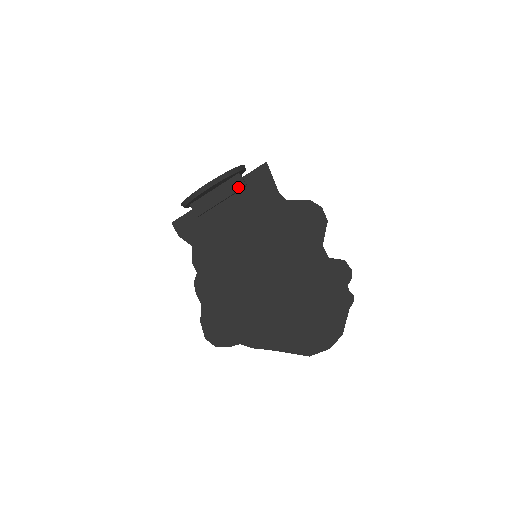
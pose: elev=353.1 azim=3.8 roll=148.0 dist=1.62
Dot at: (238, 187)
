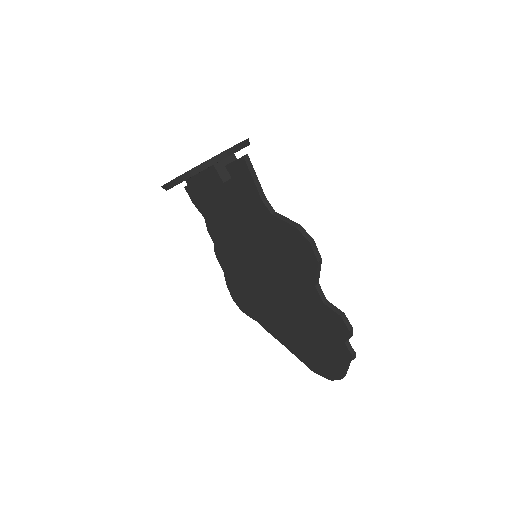
Dot at: (217, 181)
